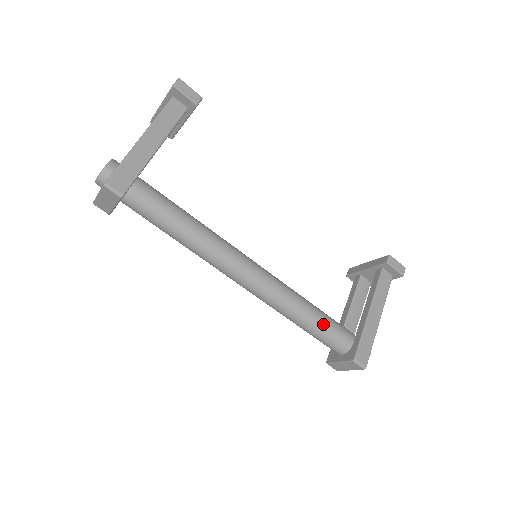
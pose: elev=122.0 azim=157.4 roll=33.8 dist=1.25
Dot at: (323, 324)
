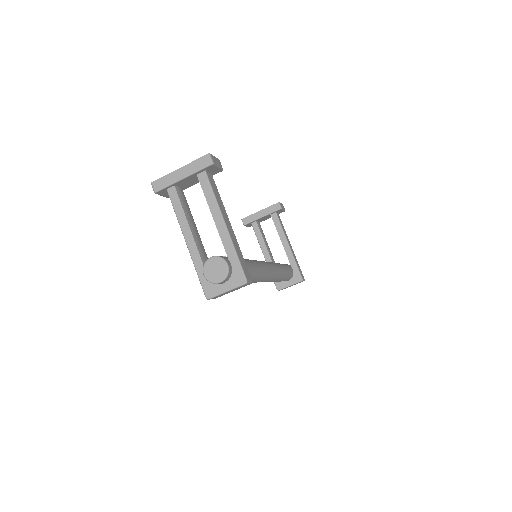
Dot at: (287, 271)
